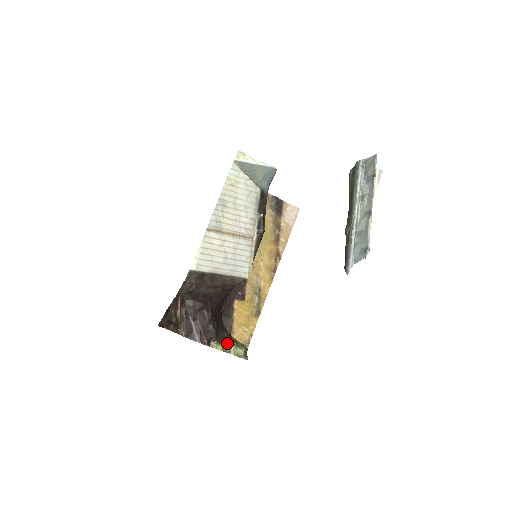
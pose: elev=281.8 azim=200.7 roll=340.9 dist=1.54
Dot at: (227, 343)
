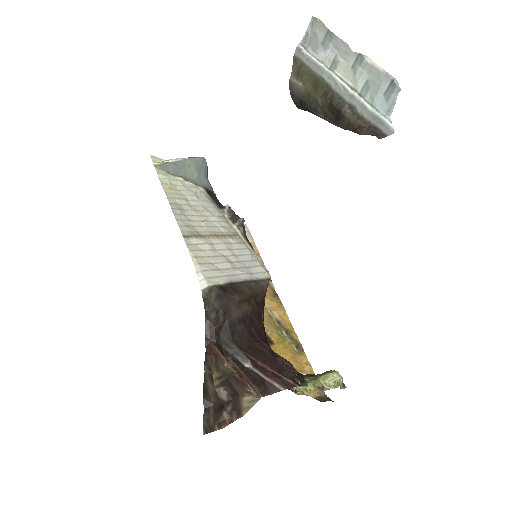
Dot at: (310, 380)
